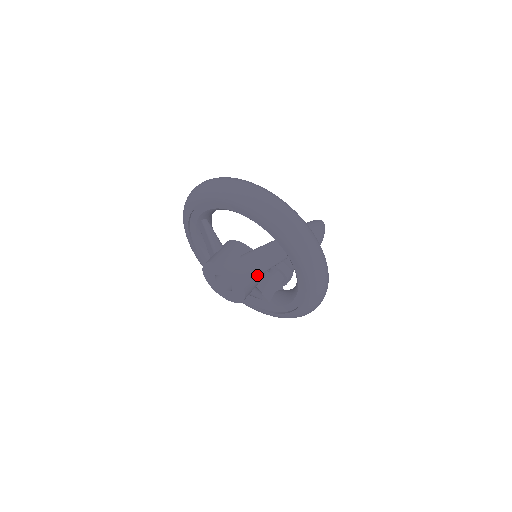
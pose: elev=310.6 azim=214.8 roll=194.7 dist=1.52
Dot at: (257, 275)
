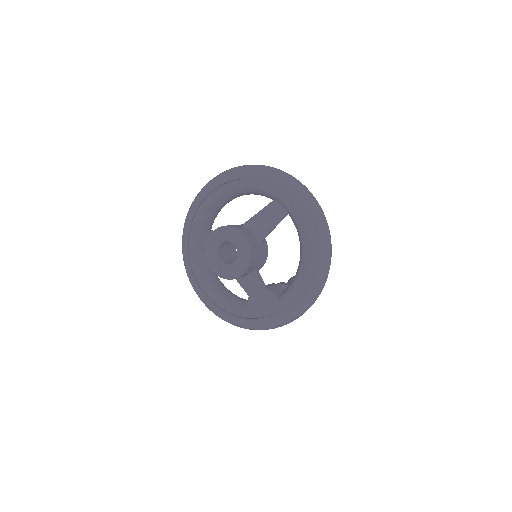
Dot at: (260, 237)
